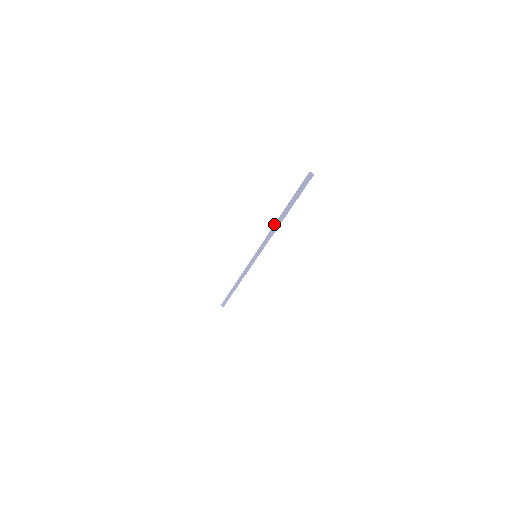
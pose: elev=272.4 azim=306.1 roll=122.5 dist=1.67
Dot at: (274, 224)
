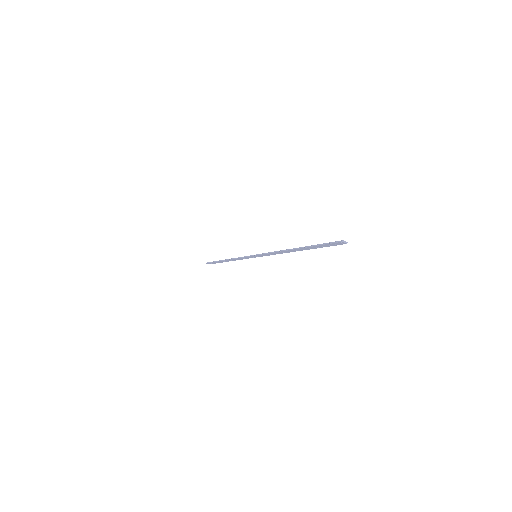
Dot at: (285, 250)
